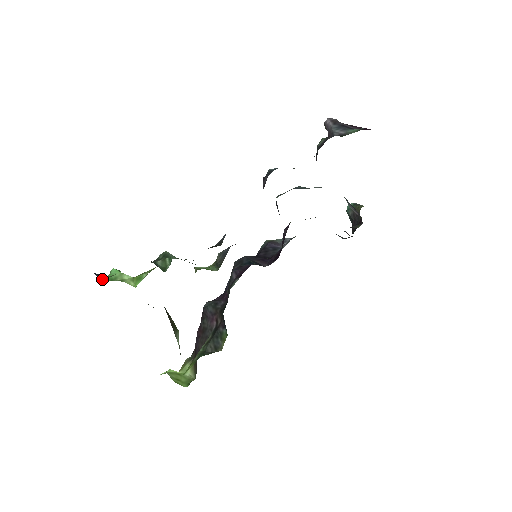
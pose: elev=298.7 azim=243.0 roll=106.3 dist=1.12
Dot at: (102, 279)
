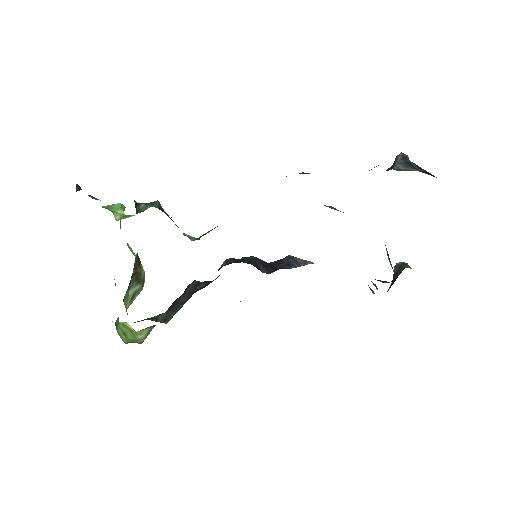
Dot at: (77, 190)
